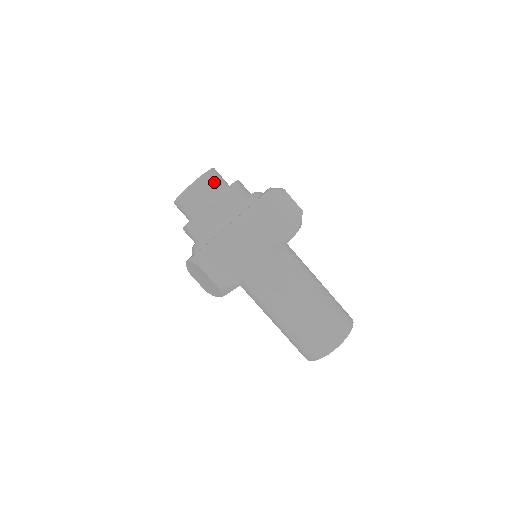
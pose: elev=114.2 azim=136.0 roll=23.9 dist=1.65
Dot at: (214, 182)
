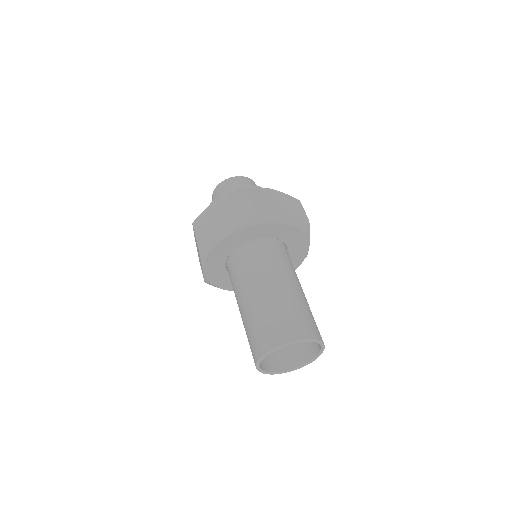
Dot at: (245, 183)
